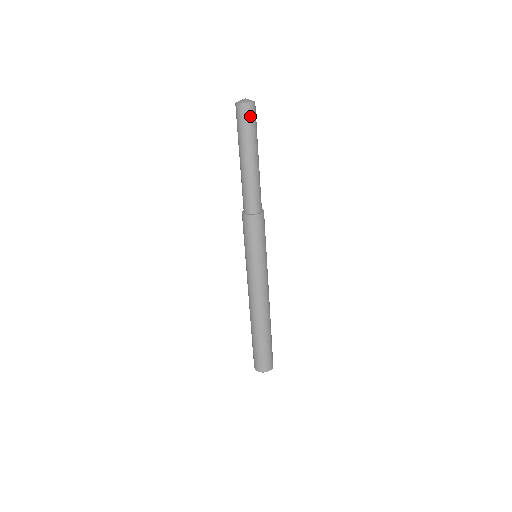
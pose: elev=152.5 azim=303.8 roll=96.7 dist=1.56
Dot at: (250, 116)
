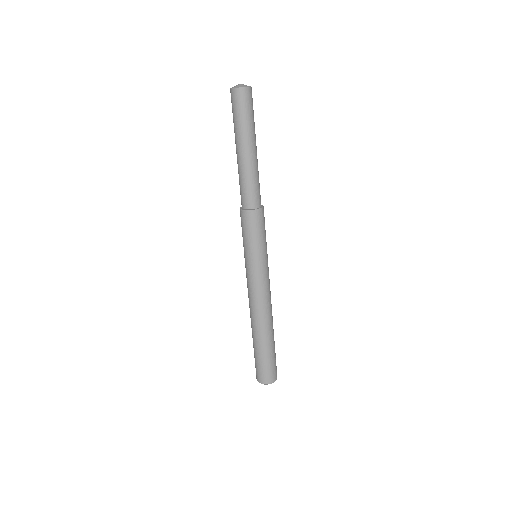
Dot at: (242, 102)
